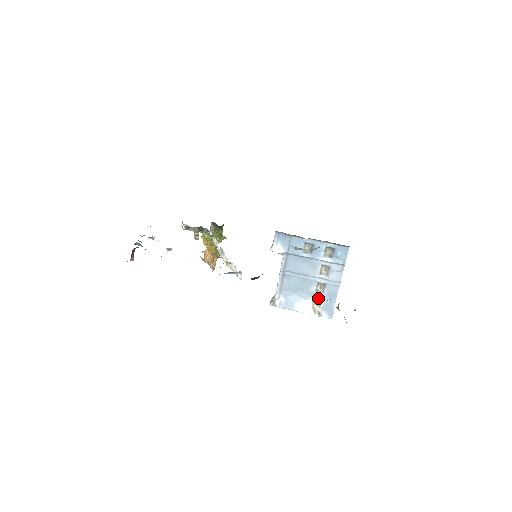
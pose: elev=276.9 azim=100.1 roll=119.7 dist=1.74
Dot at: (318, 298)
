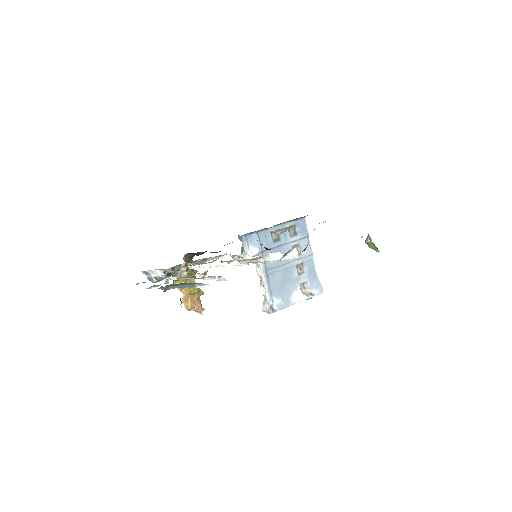
Dot at: (303, 281)
